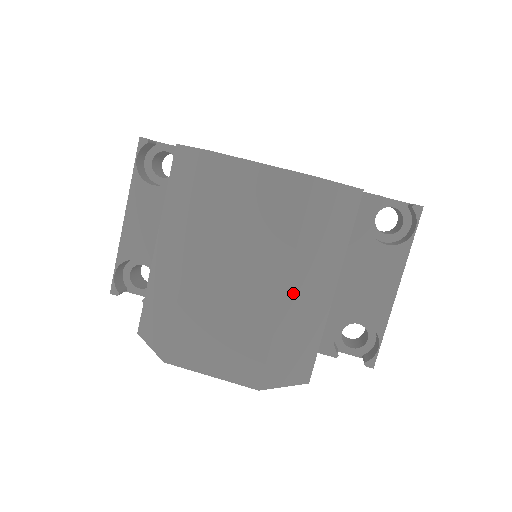
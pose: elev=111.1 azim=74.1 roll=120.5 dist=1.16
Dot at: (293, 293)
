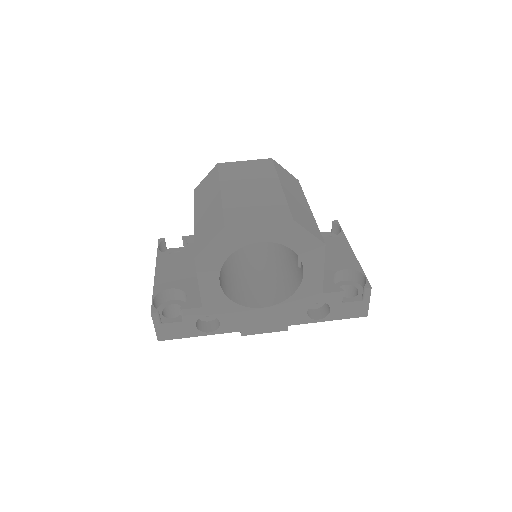
Dot at: (287, 191)
